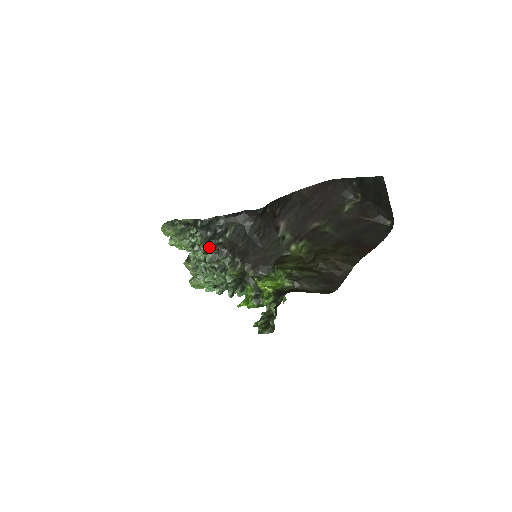
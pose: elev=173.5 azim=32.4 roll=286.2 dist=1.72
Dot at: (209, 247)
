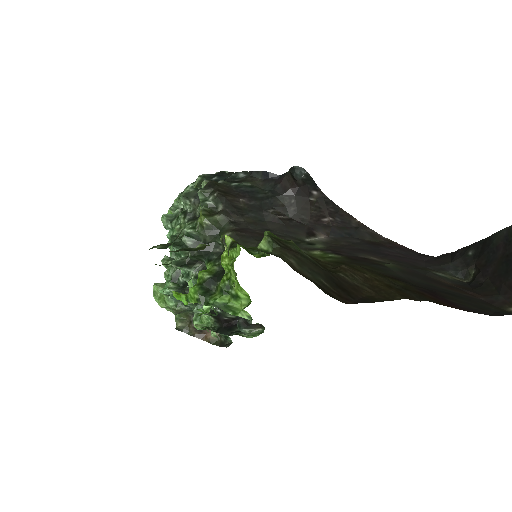
Dot at: occluded
